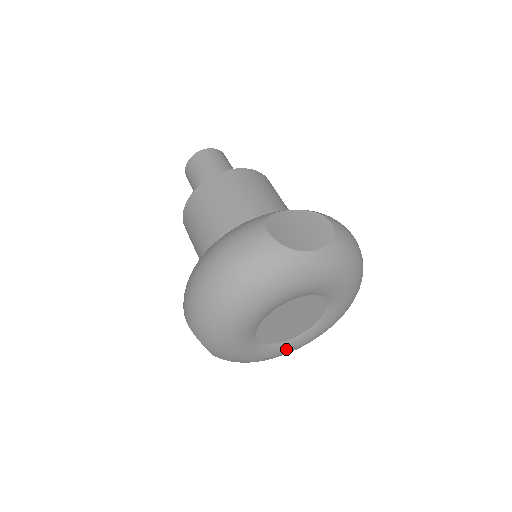
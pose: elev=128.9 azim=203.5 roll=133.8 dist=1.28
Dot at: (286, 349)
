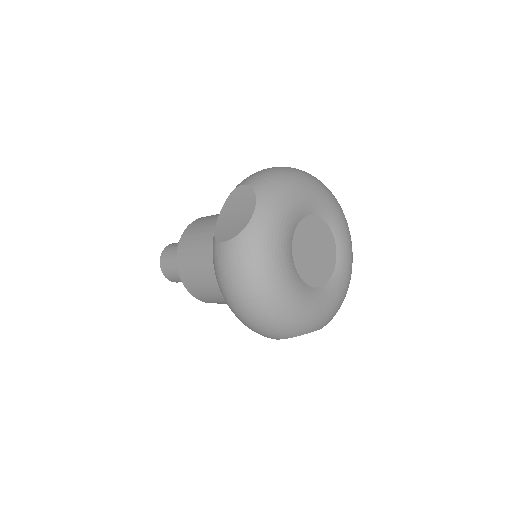
Dot at: (295, 286)
